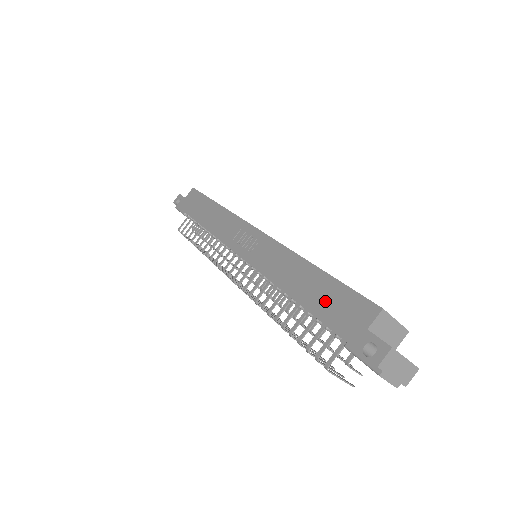
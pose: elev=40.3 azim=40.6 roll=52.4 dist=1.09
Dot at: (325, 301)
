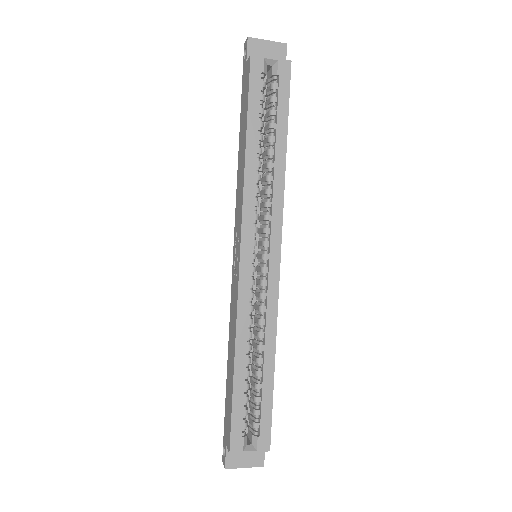
Dot at: (228, 397)
